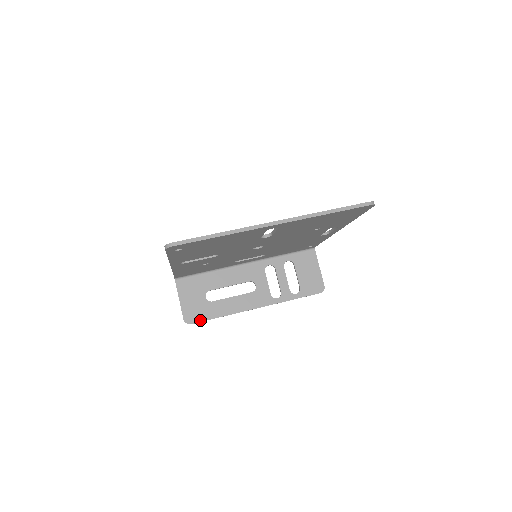
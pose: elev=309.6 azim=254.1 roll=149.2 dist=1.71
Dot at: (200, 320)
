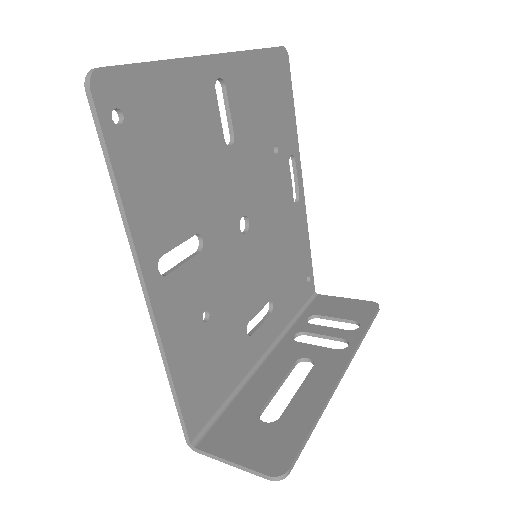
Dot at: (294, 451)
